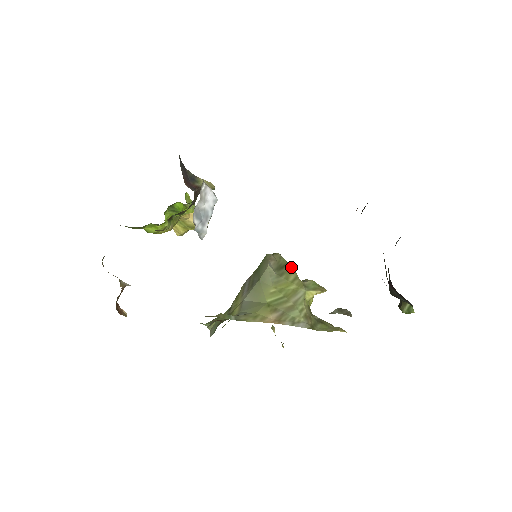
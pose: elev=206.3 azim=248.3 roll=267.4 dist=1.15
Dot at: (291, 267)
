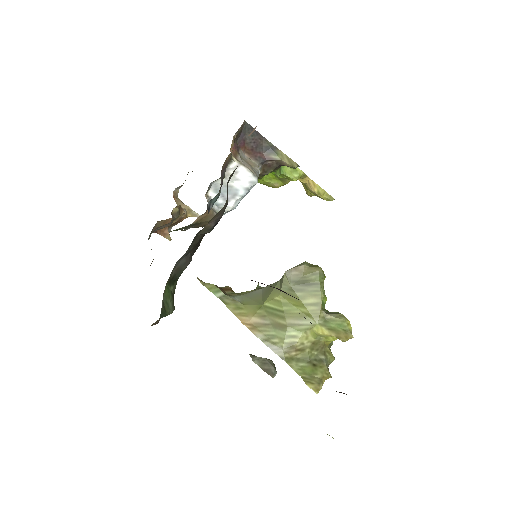
Dot at: (321, 290)
